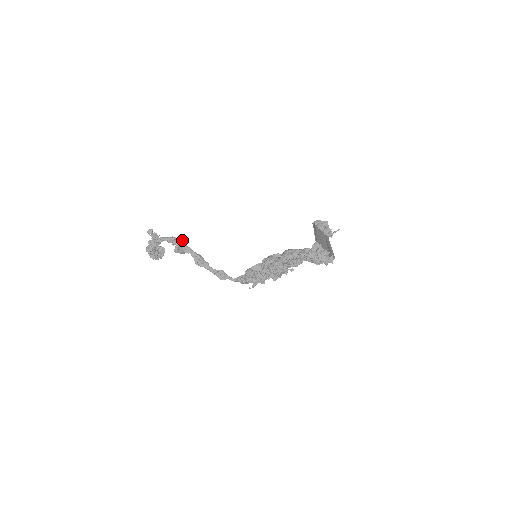
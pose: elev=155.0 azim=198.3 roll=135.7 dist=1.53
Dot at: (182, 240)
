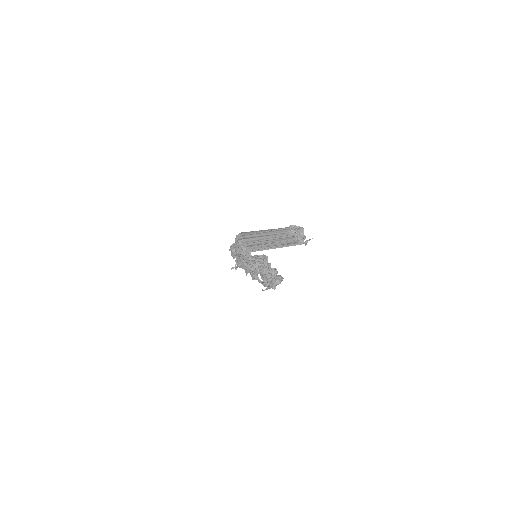
Dot at: occluded
